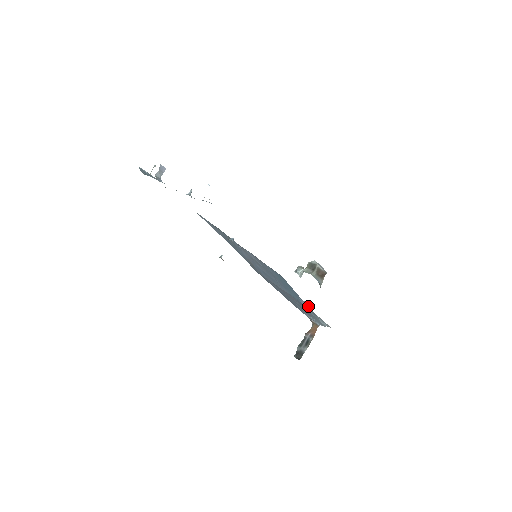
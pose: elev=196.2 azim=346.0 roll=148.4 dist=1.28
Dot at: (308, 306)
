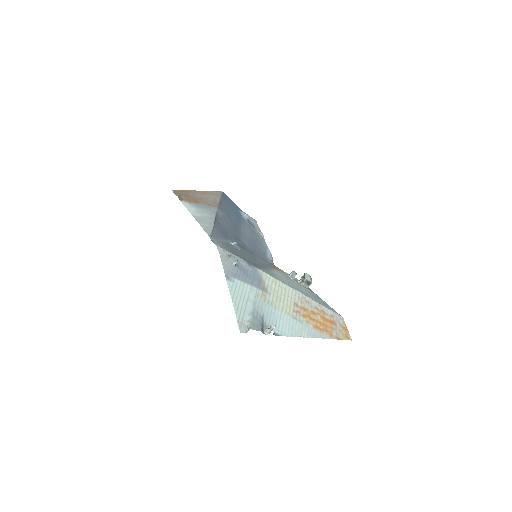
Dot at: occluded
